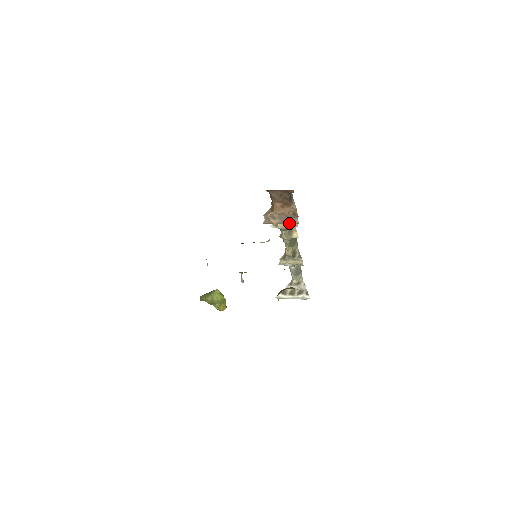
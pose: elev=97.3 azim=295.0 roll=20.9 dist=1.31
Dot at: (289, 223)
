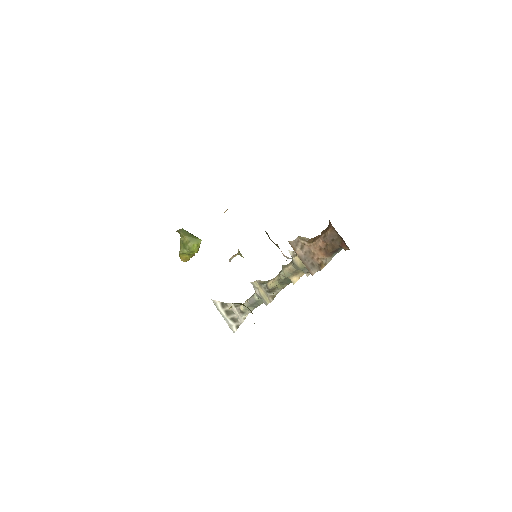
Dot at: (306, 266)
